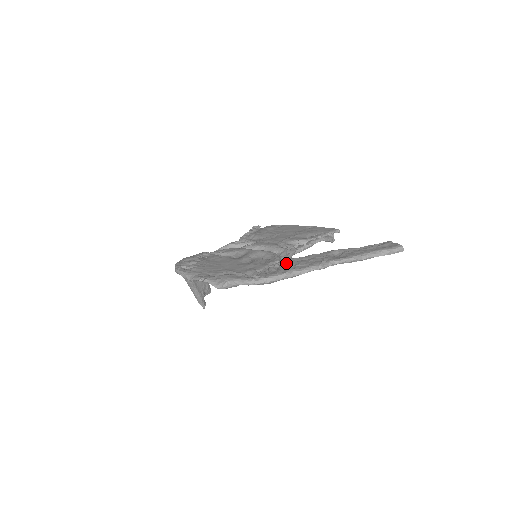
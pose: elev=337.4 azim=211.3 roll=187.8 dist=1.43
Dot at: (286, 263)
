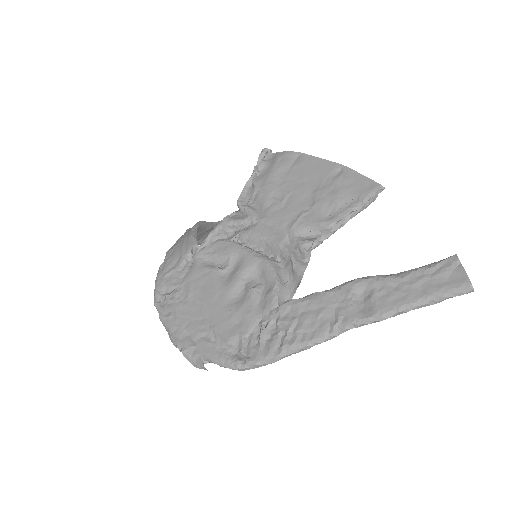
Dot at: (284, 320)
